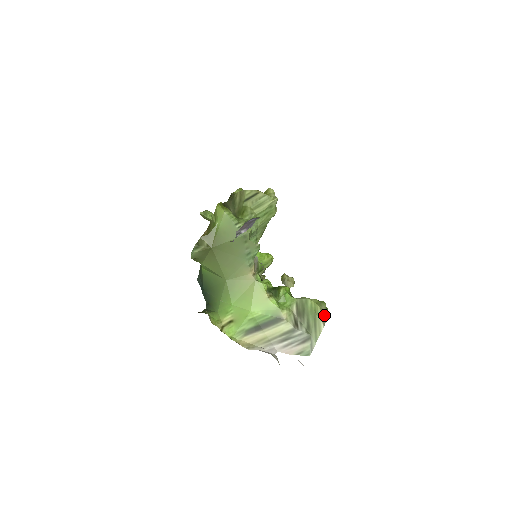
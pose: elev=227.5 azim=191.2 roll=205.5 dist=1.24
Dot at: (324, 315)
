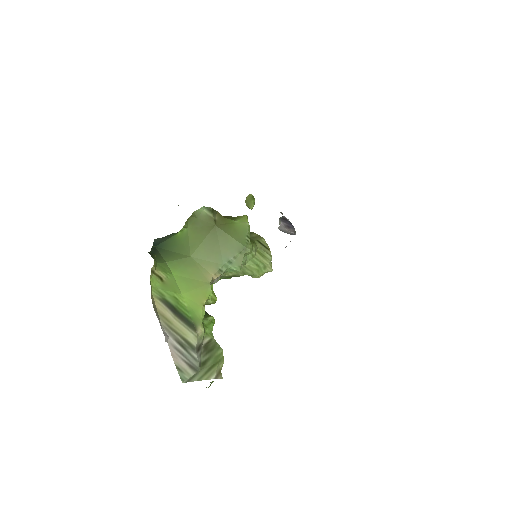
Dot at: (221, 373)
